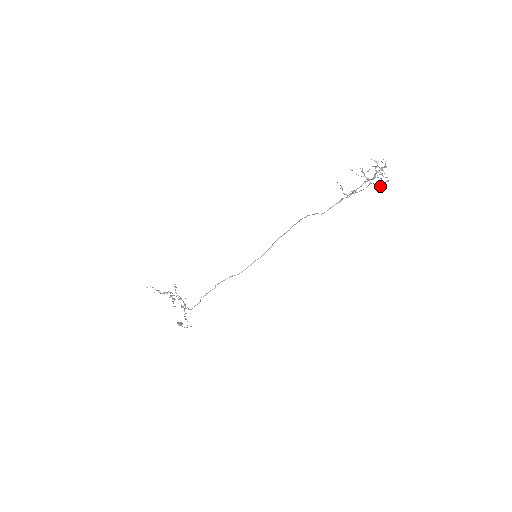
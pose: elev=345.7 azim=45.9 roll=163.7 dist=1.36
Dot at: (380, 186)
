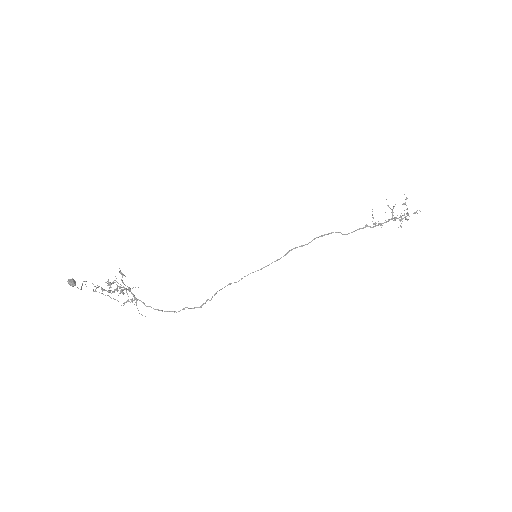
Dot at: (394, 219)
